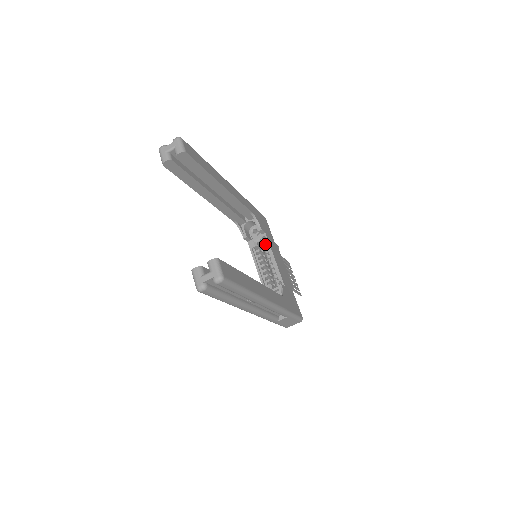
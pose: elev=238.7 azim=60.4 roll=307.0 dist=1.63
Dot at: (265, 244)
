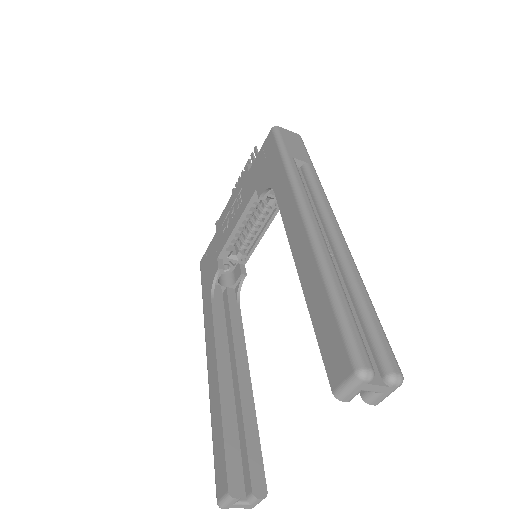
Dot at: occluded
